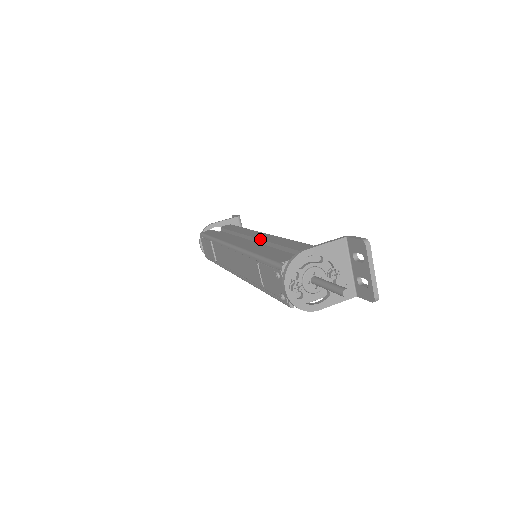
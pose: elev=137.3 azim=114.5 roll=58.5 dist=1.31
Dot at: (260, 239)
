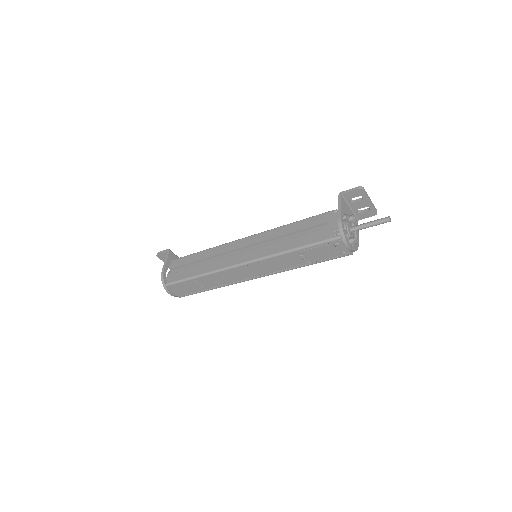
Dot at: (256, 243)
